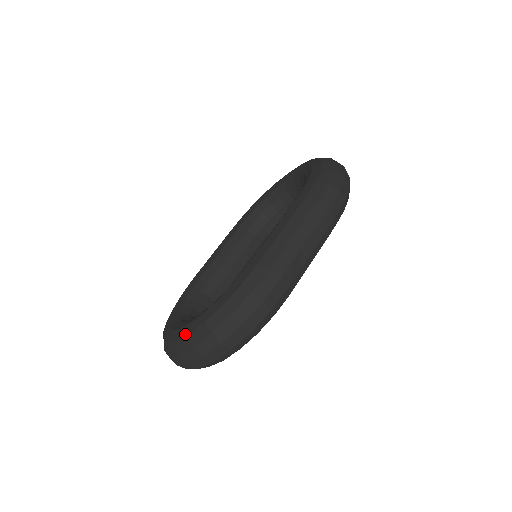
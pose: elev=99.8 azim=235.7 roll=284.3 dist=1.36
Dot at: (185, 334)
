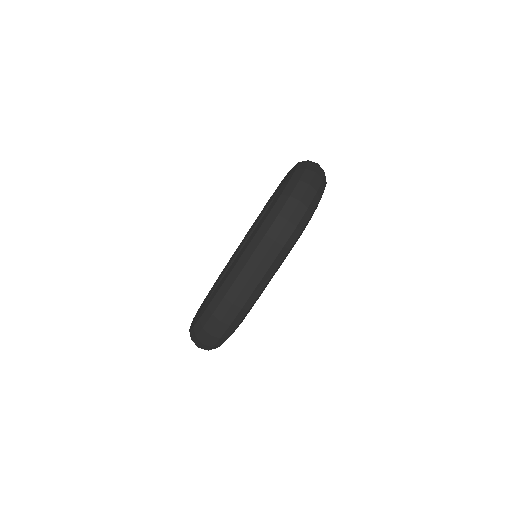
Dot at: occluded
